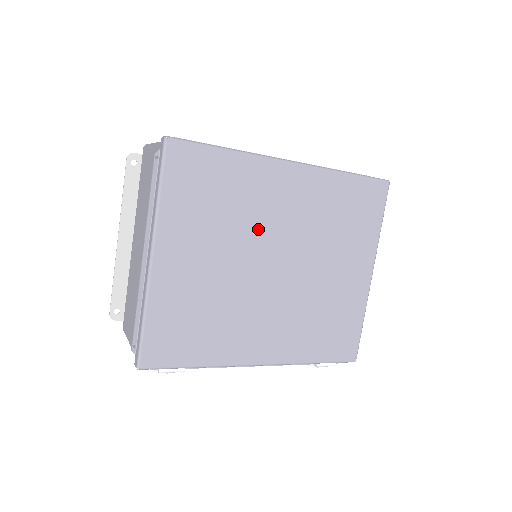
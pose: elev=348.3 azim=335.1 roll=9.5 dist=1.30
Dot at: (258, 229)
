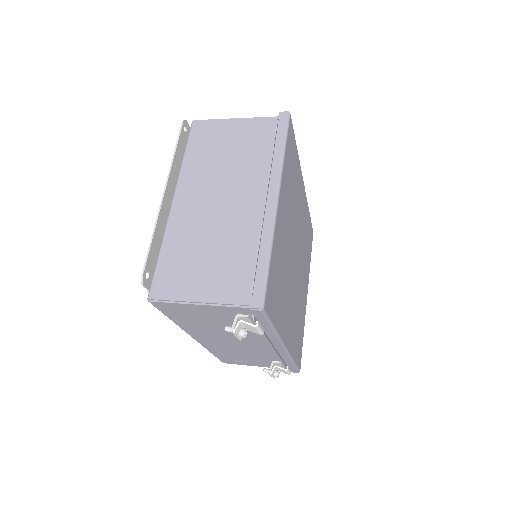
Dot at: (296, 221)
